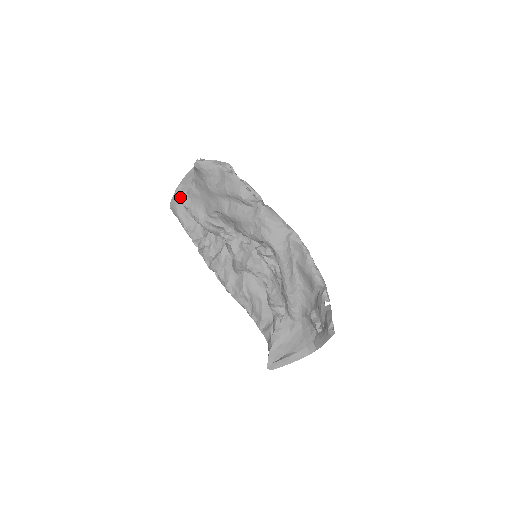
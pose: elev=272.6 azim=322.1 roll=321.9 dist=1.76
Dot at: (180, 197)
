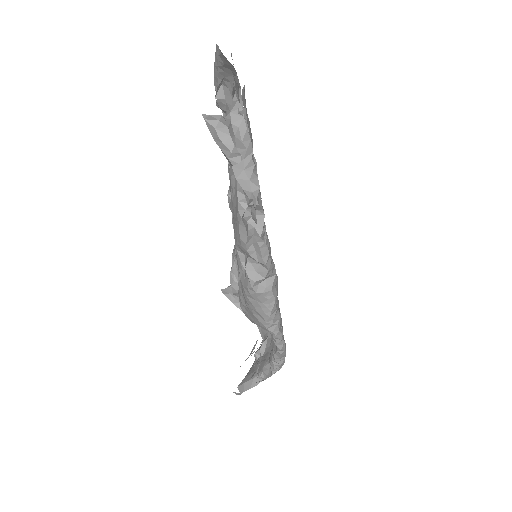
Dot at: (223, 66)
